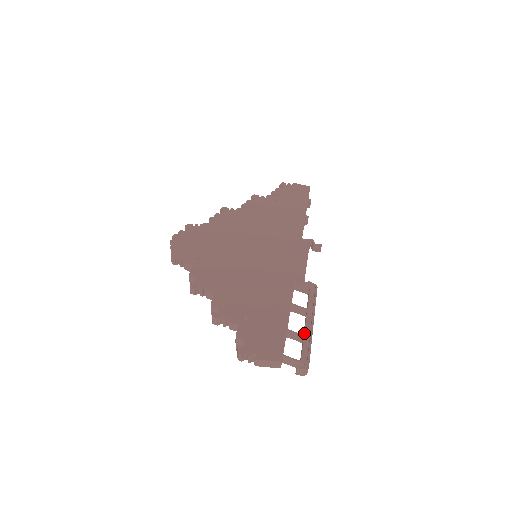
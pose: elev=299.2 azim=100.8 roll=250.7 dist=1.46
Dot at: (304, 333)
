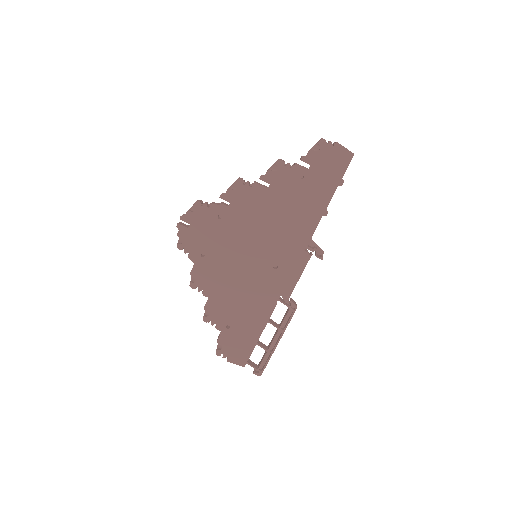
Dot at: (268, 349)
